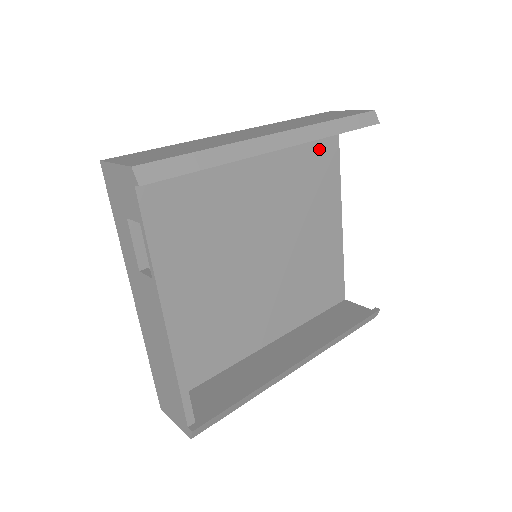
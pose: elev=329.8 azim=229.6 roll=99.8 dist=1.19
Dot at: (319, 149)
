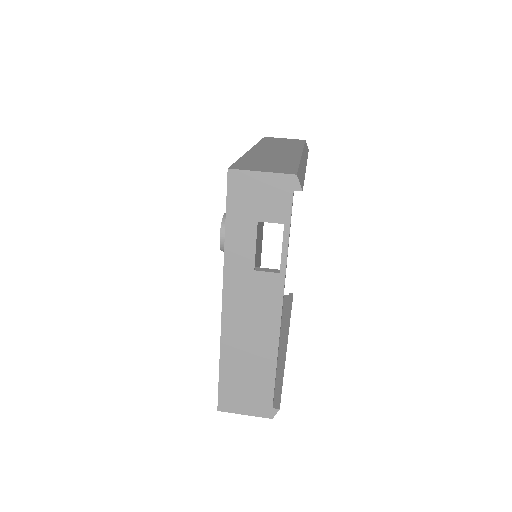
Dot at: occluded
